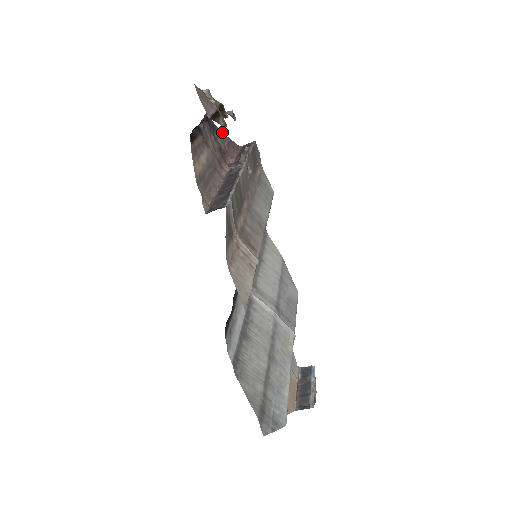
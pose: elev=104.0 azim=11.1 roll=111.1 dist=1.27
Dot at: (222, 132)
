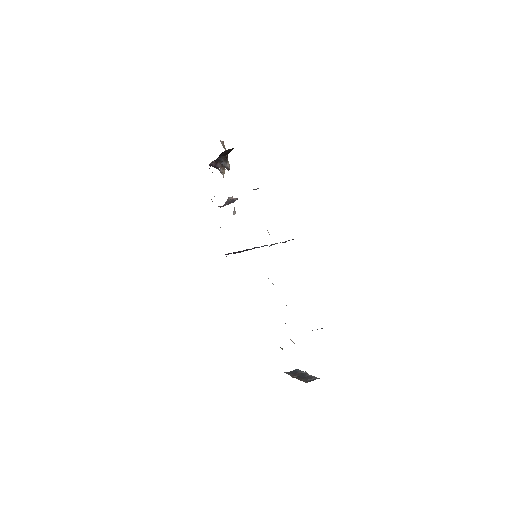
Dot at: occluded
